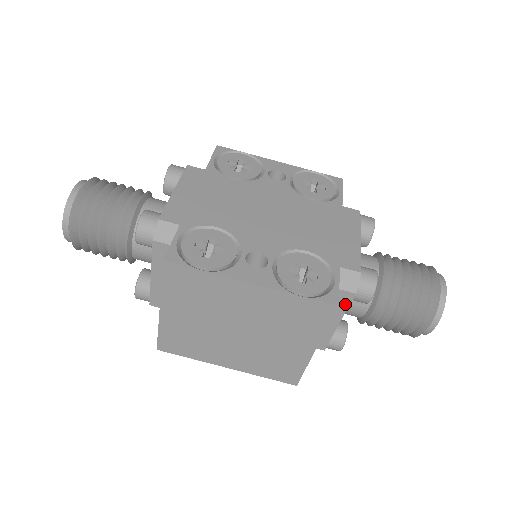
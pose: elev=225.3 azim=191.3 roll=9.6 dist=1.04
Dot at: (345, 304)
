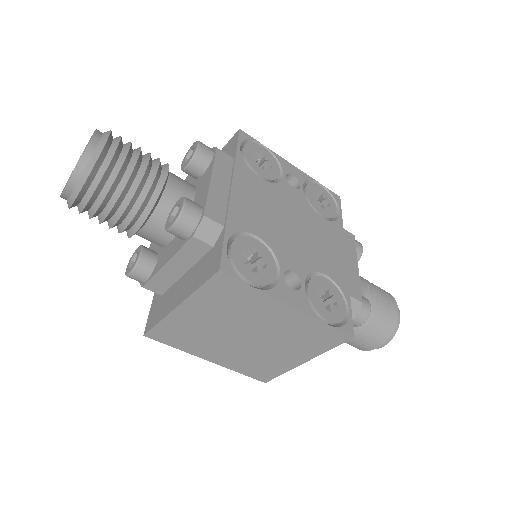
Dot at: occluded
